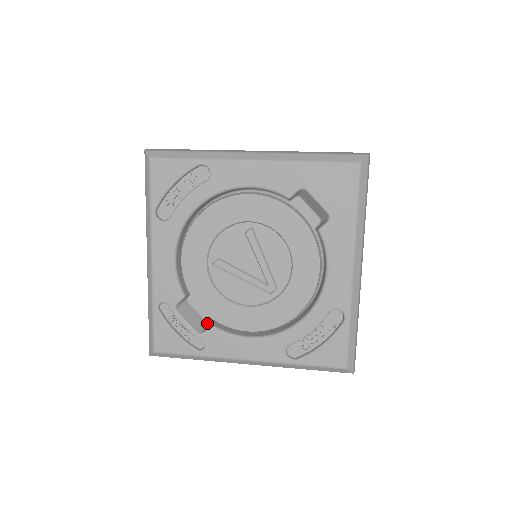
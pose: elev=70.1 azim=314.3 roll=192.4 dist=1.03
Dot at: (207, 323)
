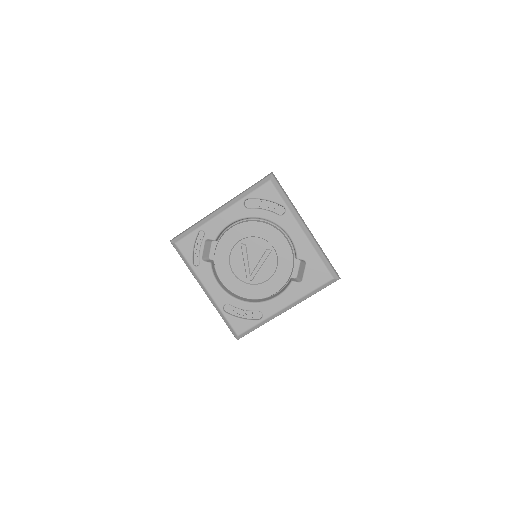
Dot at: (209, 258)
